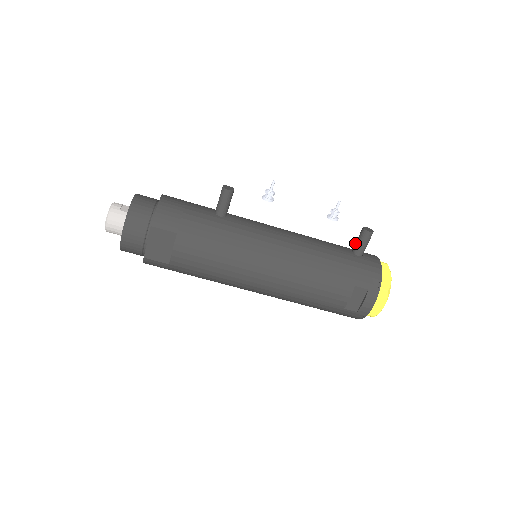
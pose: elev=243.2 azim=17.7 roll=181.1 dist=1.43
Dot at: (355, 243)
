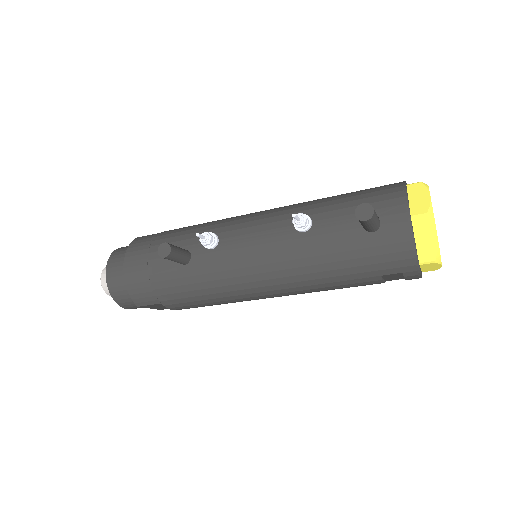
Dot at: occluded
